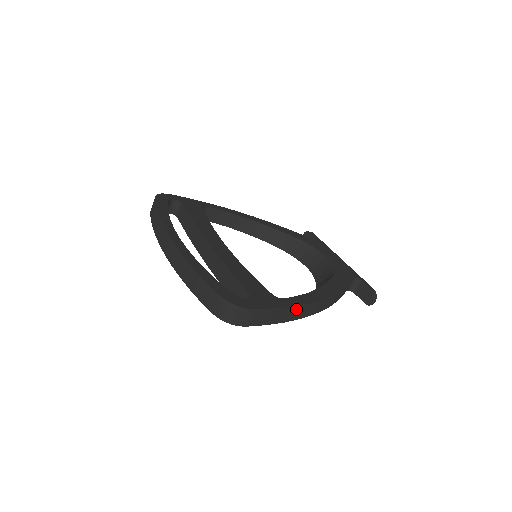
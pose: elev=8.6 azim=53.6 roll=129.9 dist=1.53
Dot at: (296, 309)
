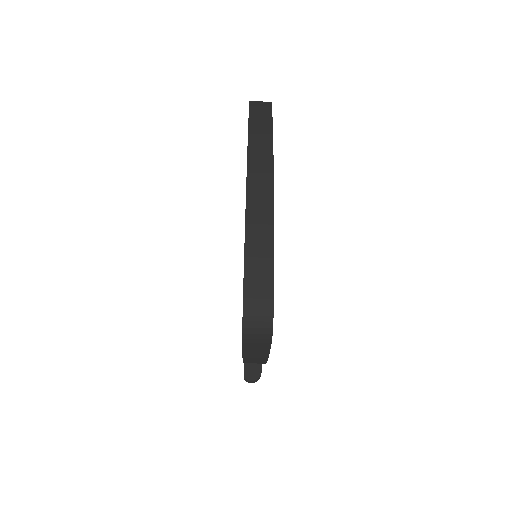
Dot at: (262, 359)
